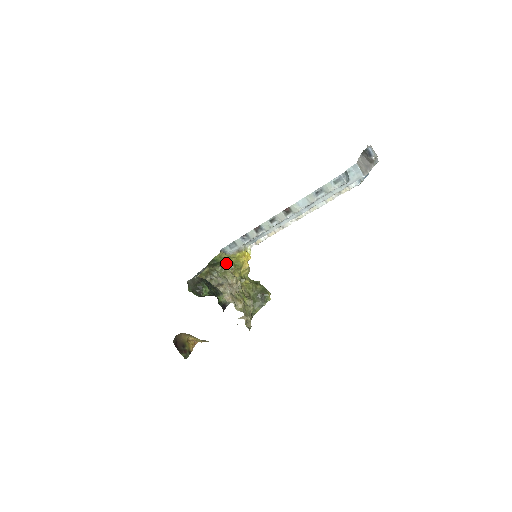
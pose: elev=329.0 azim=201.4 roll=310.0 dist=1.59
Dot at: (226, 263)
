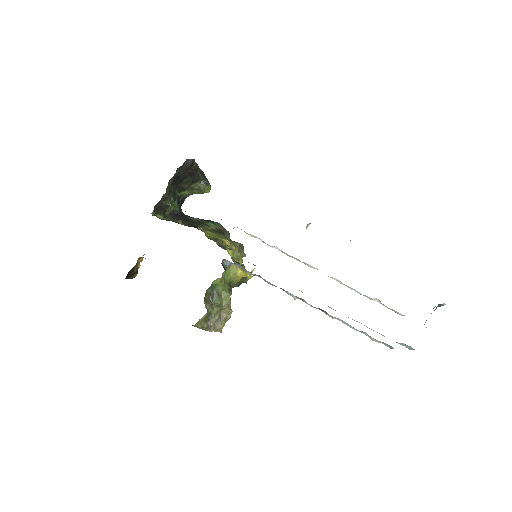
Dot at: (226, 301)
